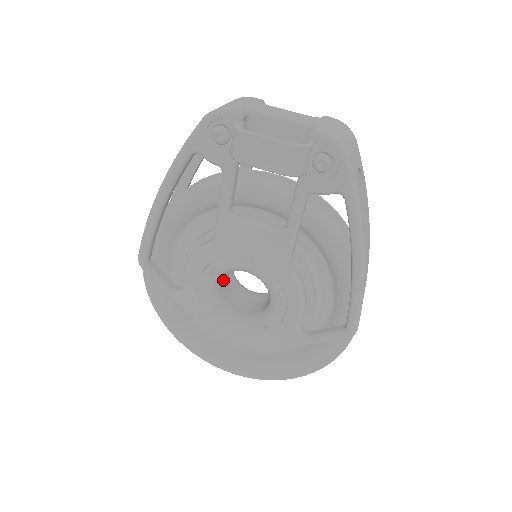
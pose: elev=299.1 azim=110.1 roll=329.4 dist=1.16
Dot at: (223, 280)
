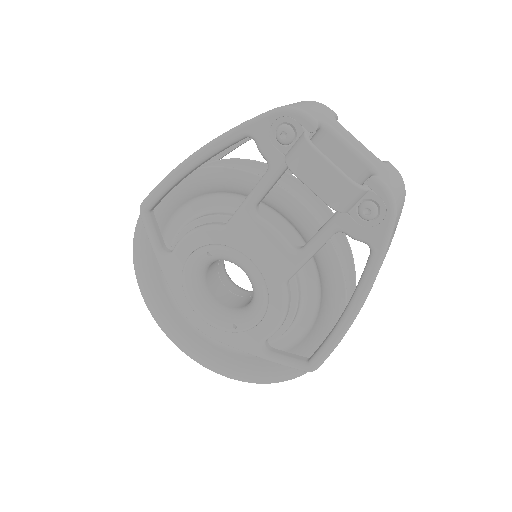
Dot at: (213, 263)
